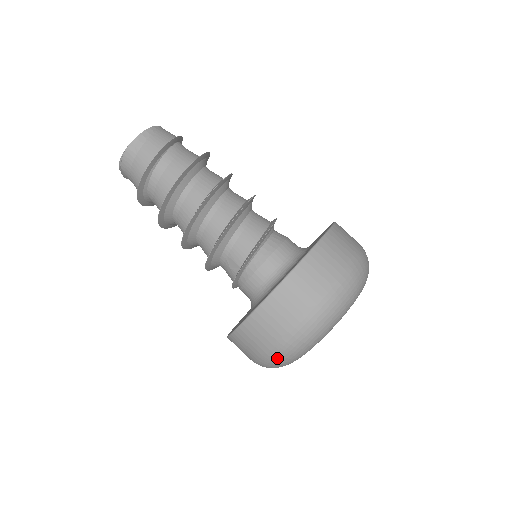
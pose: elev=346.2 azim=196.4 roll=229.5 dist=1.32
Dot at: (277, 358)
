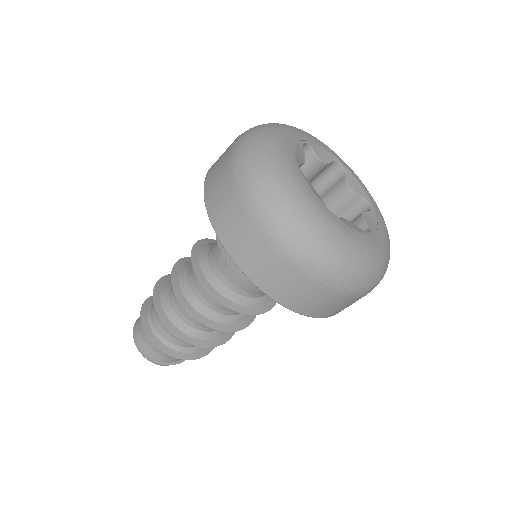
Dot at: (261, 198)
